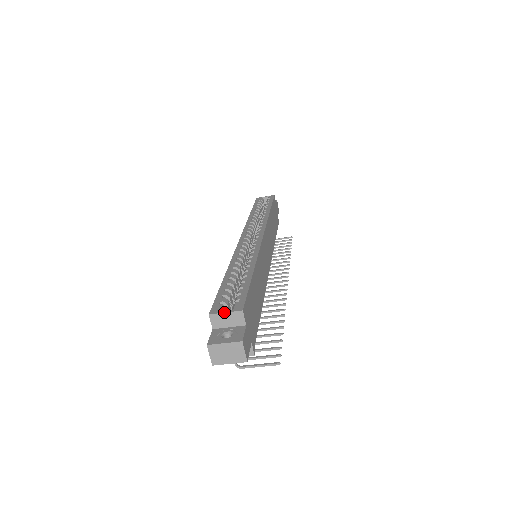
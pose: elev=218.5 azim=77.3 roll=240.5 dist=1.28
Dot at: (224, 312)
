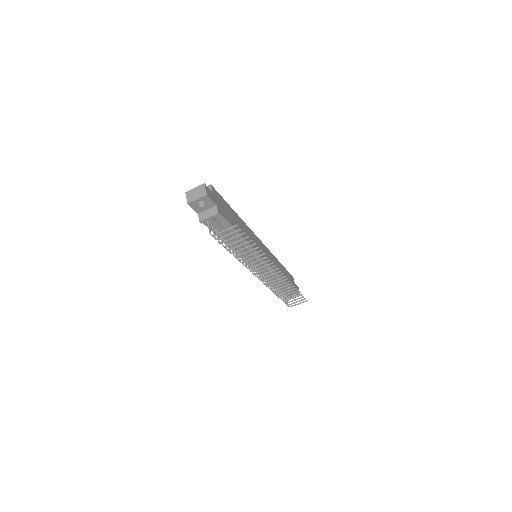
Dot at: occluded
